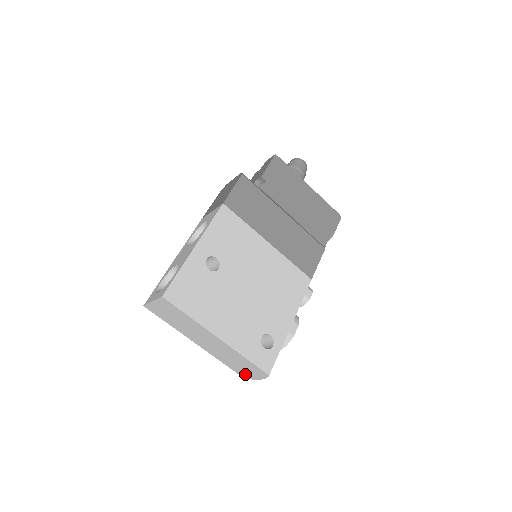
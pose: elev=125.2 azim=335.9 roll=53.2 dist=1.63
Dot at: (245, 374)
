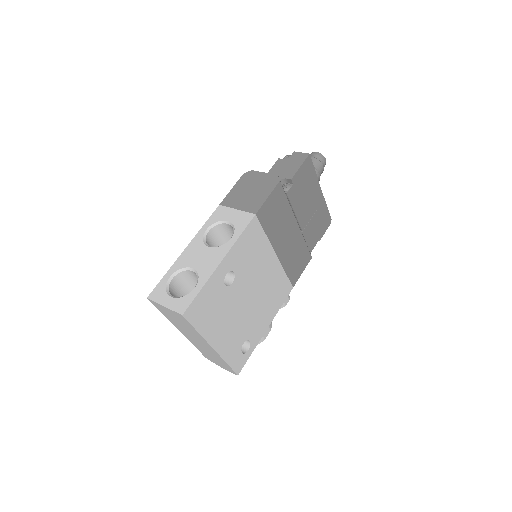
Dot at: (212, 360)
